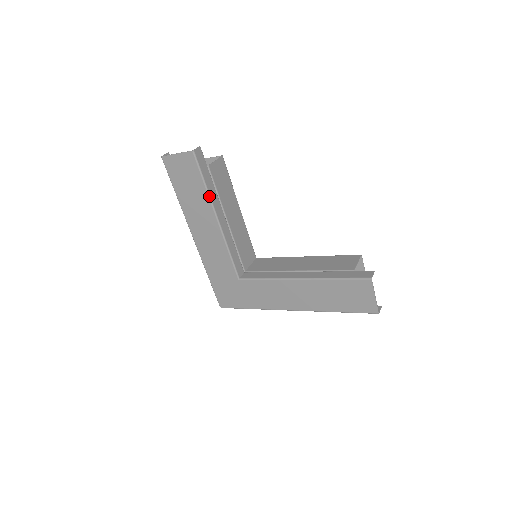
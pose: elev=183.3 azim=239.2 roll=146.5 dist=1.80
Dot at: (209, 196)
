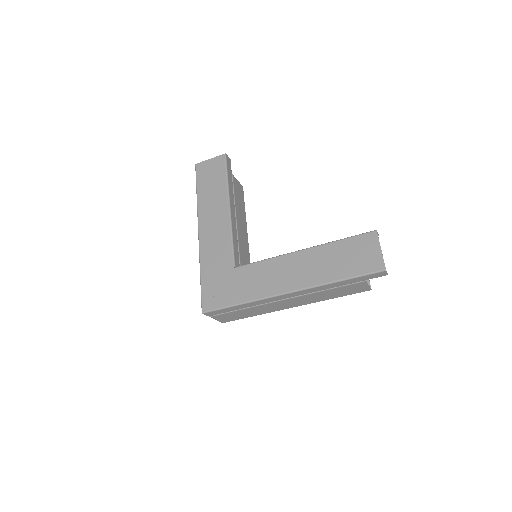
Dot at: (228, 187)
